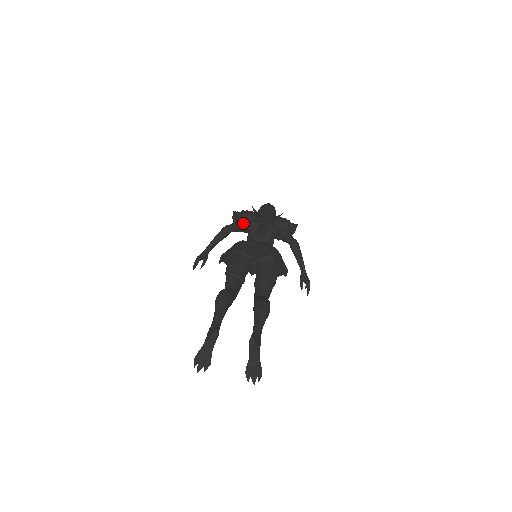
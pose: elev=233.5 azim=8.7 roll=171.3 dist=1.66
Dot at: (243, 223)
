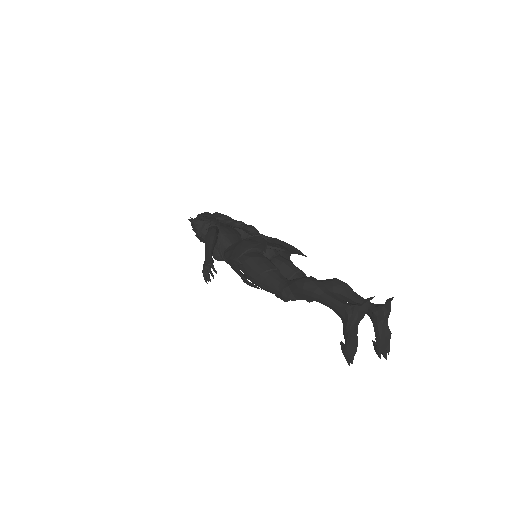
Dot at: occluded
